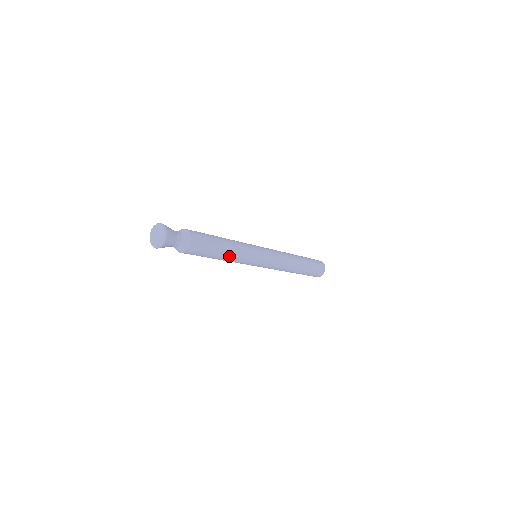
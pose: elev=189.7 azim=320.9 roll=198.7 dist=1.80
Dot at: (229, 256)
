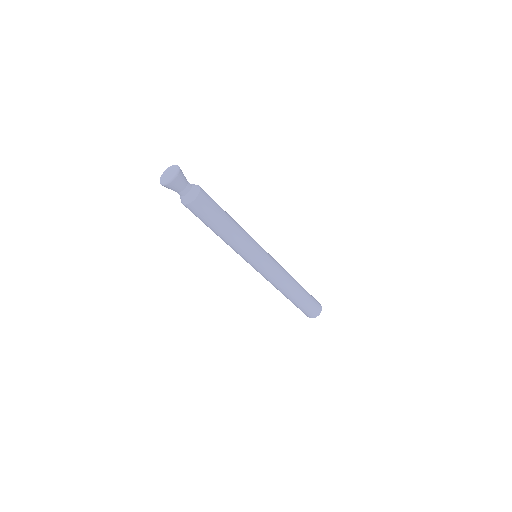
Dot at: (229, 235)
